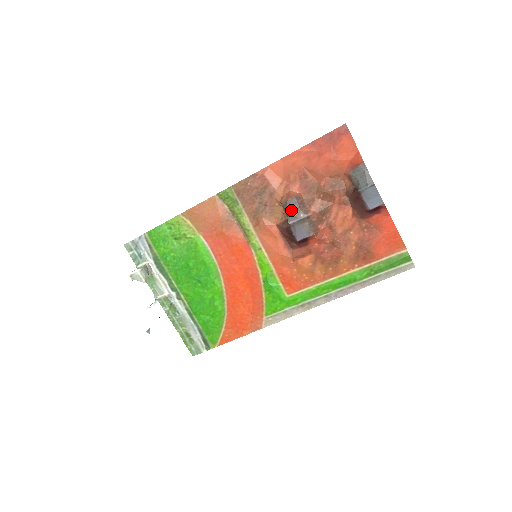
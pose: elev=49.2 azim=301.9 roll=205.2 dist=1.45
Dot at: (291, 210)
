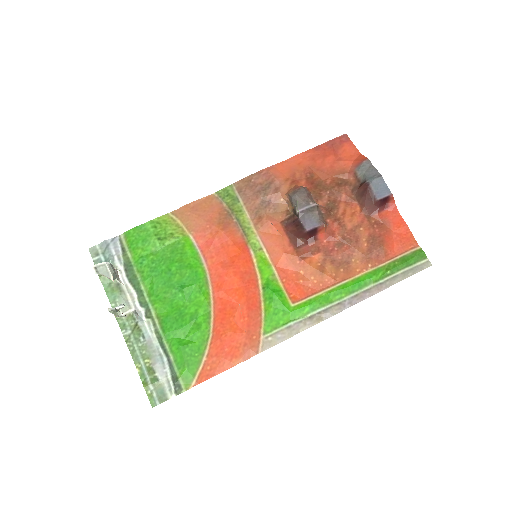
Dot at: (300, 198)
